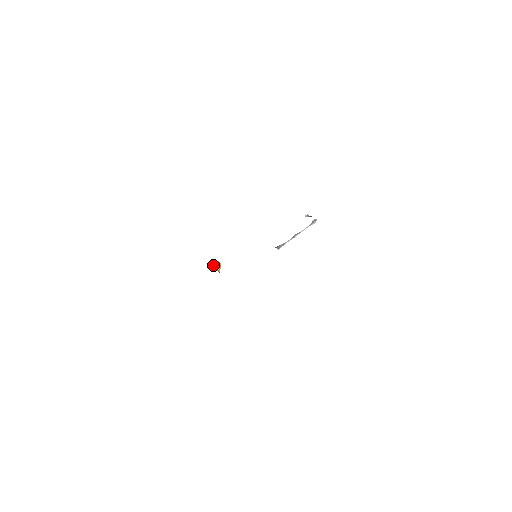
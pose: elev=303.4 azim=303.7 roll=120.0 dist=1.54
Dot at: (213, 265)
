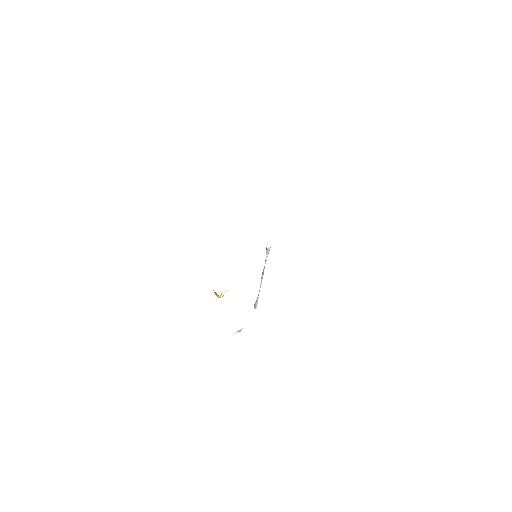
Dot at: occluded
